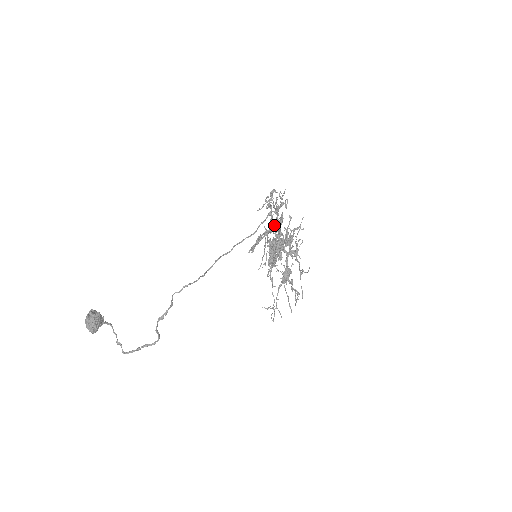
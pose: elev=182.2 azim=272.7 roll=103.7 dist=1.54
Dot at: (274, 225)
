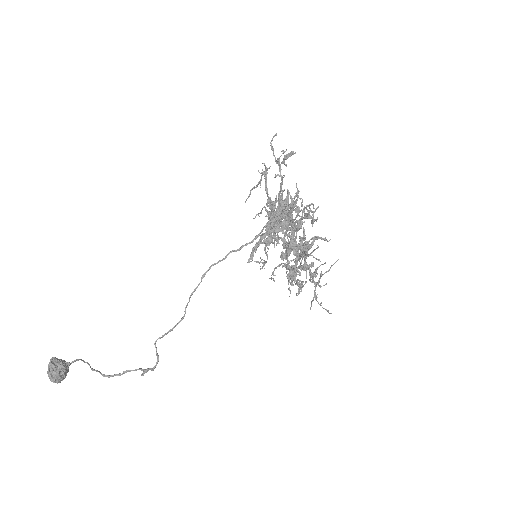
Dot at: (285, 213)
